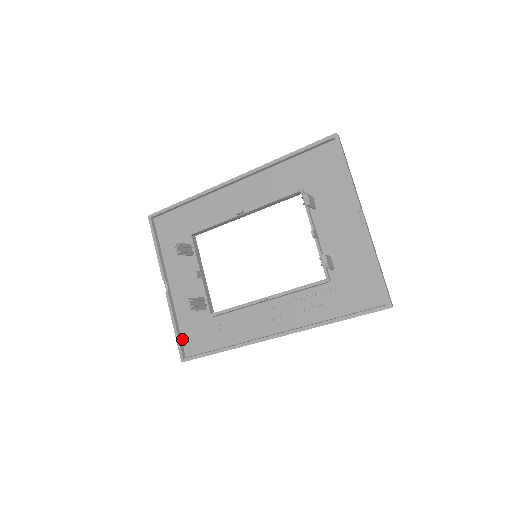
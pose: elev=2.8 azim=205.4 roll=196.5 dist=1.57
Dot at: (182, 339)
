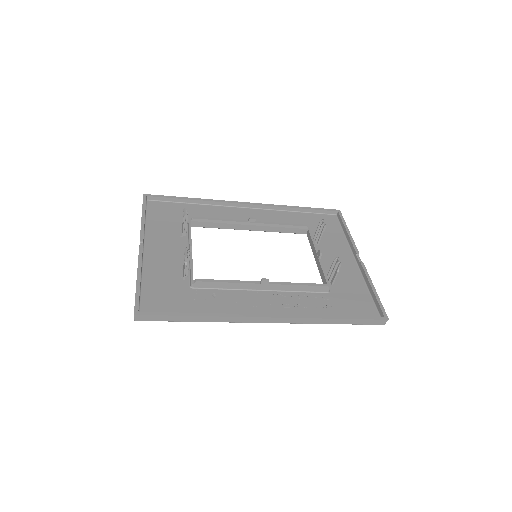
Dot at: (140, 297)
